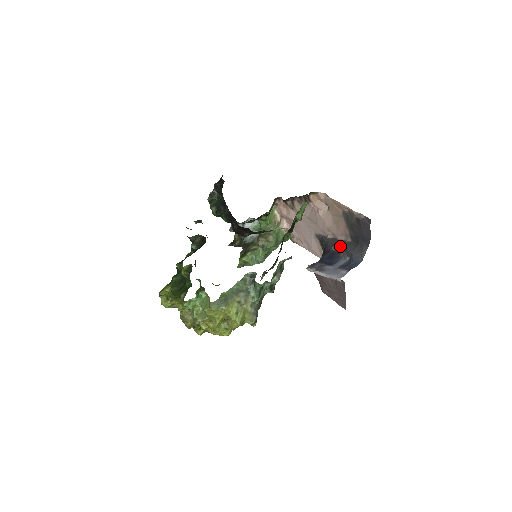
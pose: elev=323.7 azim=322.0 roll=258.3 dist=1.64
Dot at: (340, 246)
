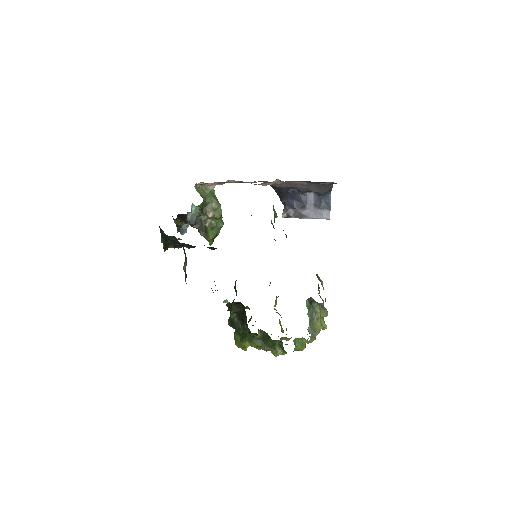
Dot at: (300, 189)
